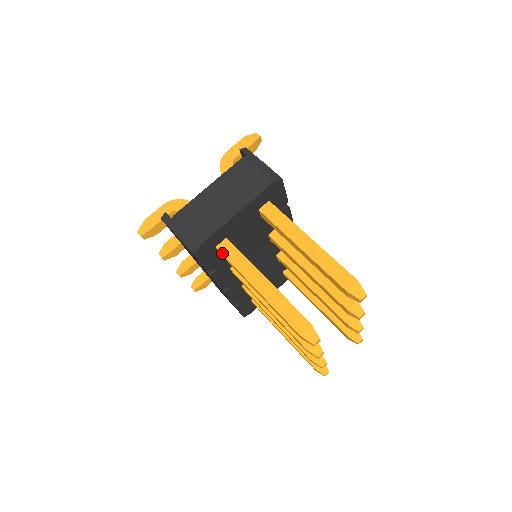
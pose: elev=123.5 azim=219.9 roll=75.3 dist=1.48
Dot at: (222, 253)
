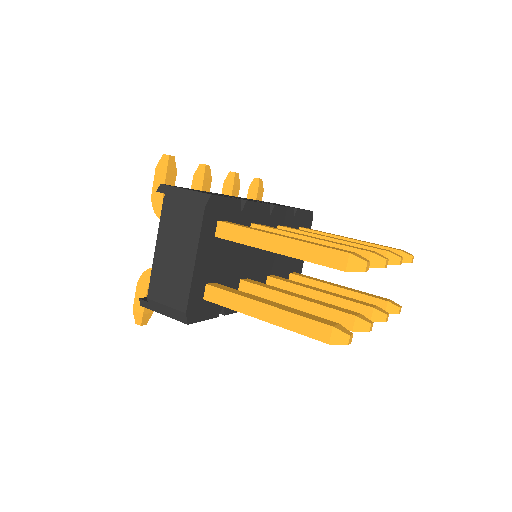
Dot at: (212, 302)
